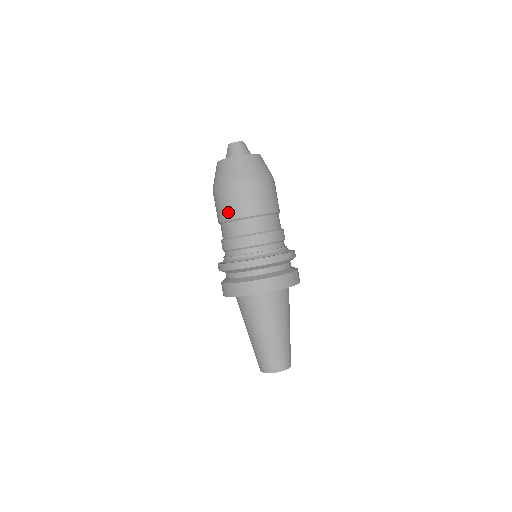
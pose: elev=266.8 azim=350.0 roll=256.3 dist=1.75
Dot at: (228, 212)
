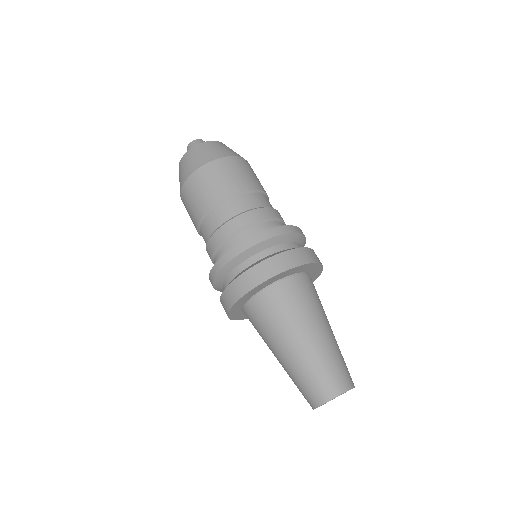
Dot at: (204, 201)
